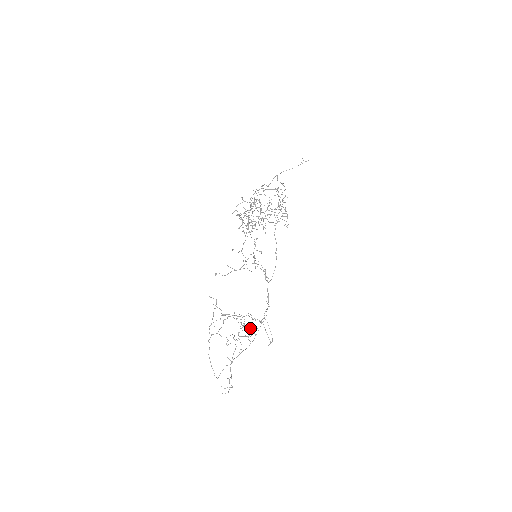
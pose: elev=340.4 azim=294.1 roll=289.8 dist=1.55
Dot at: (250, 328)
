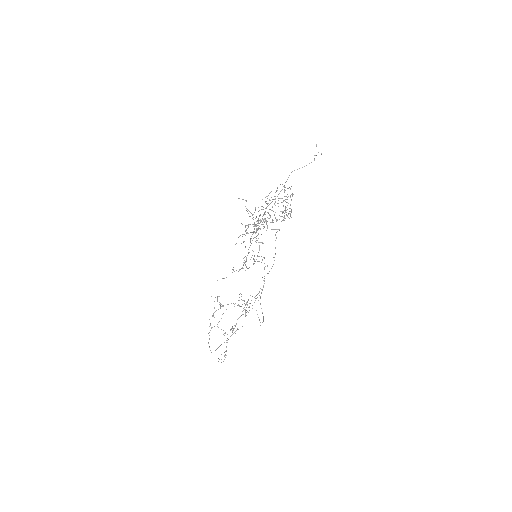
Dot at: (245, 312)
